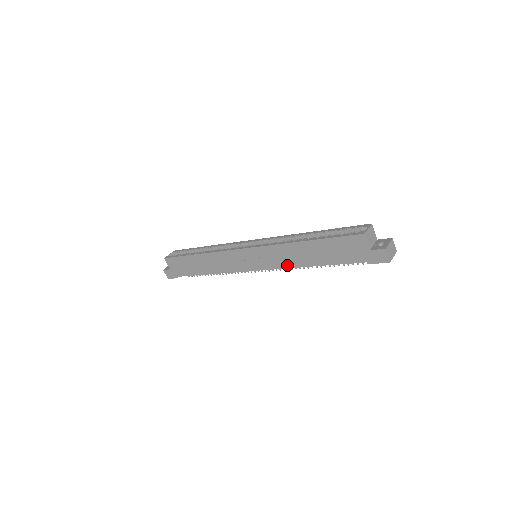
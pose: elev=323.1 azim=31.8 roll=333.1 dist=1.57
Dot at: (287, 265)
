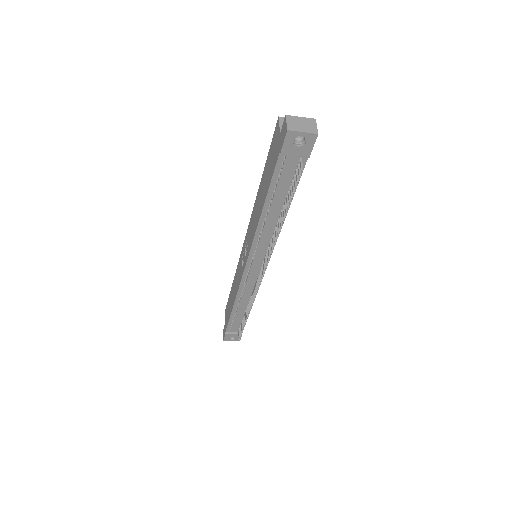
Dot at: (254, 233)
